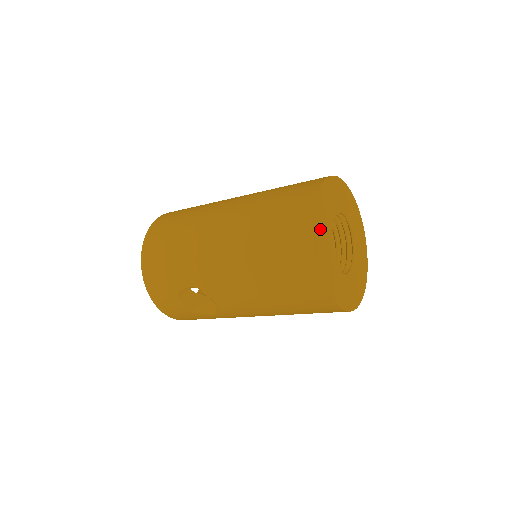
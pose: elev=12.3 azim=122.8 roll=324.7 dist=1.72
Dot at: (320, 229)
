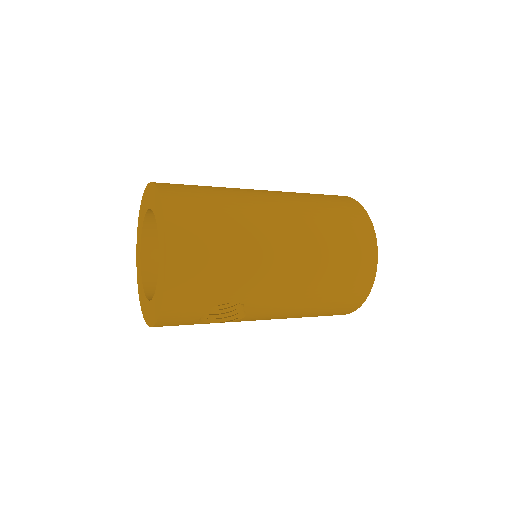
Dot at: occluded
